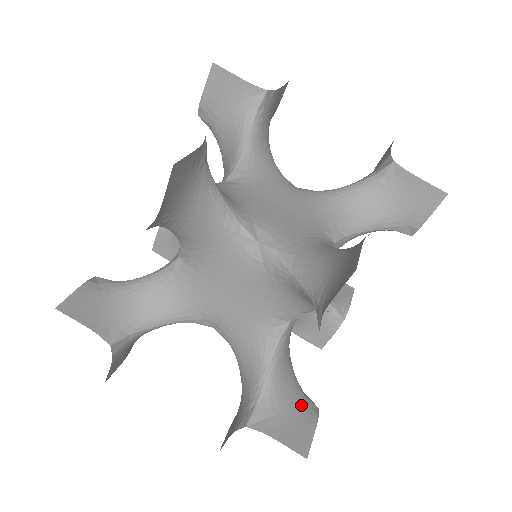
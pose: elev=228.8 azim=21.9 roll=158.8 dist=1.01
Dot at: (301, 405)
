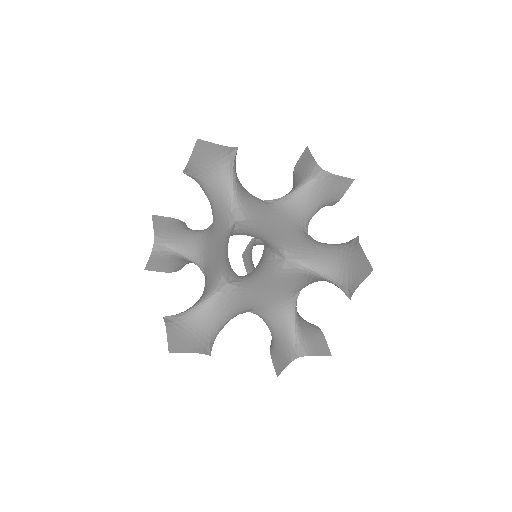
Dot at: (201, 340)
